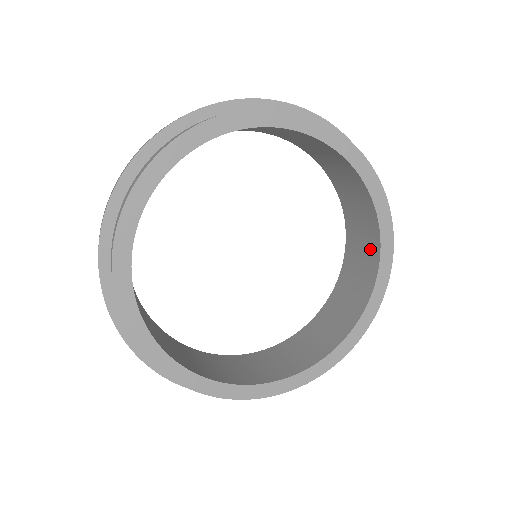
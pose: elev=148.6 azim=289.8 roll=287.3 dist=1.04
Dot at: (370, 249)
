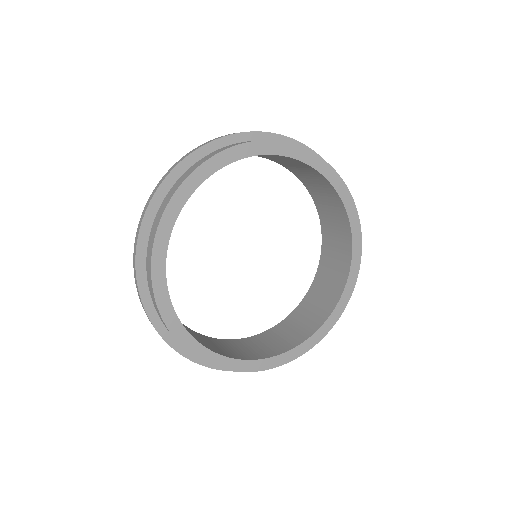
Dot at: (340, 218)
